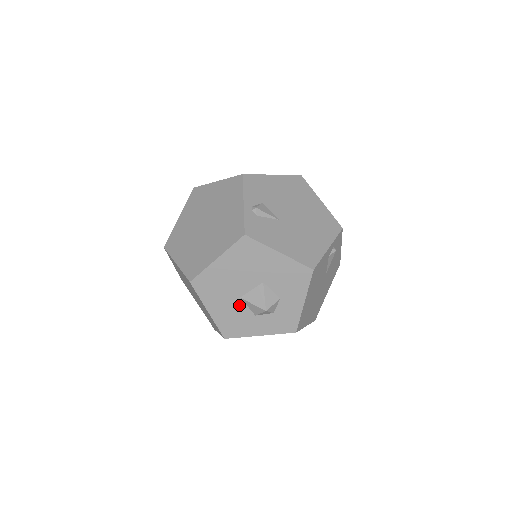
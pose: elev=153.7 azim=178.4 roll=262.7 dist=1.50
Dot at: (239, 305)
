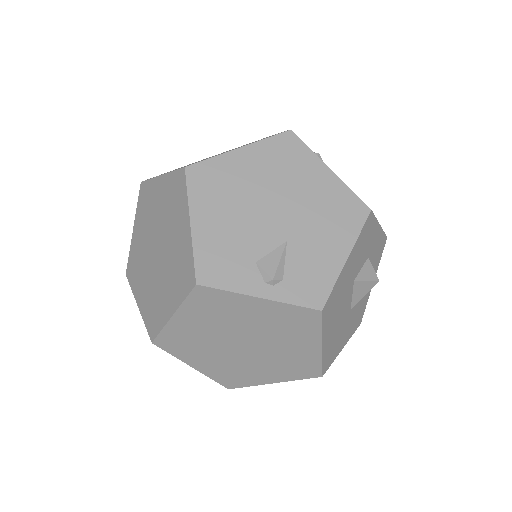
Dot at: (353, 310)
